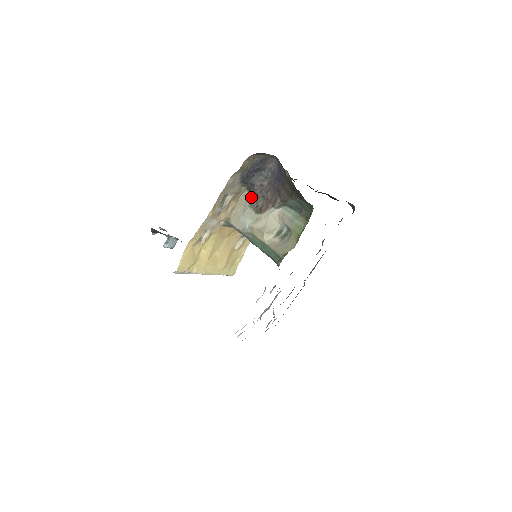
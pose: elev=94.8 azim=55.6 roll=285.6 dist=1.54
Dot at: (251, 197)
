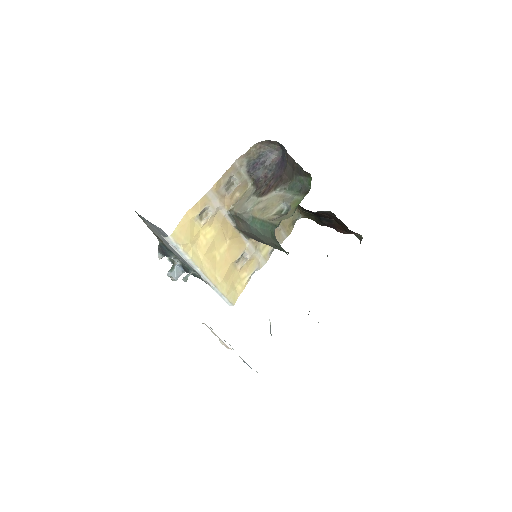
Dot at: (256, 189)
